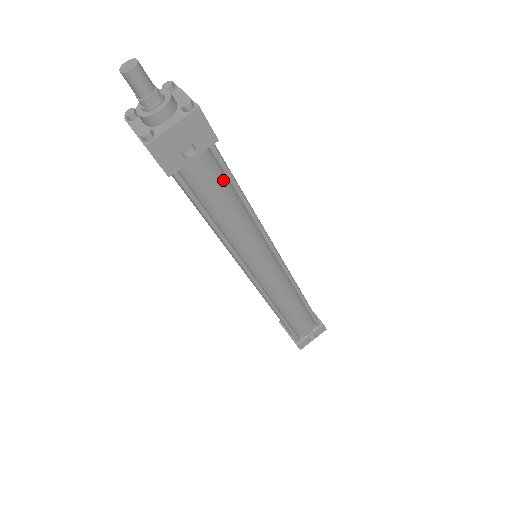
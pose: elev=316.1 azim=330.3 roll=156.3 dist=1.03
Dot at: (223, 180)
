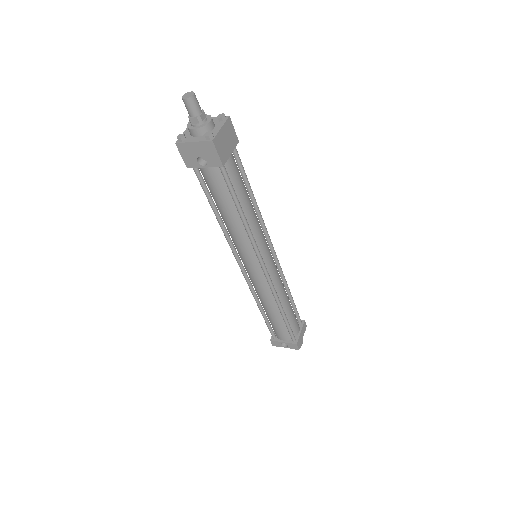
Dot at: (228, 191)
